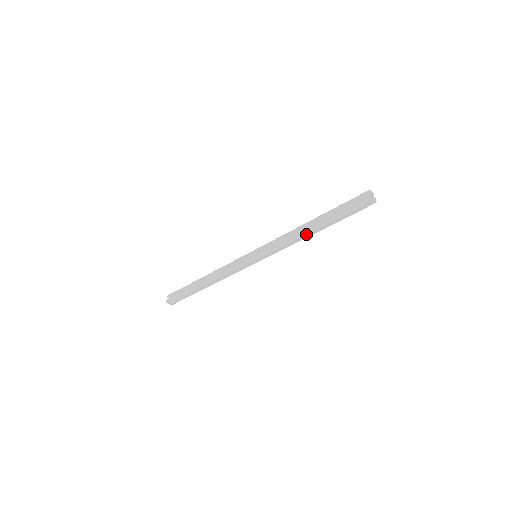
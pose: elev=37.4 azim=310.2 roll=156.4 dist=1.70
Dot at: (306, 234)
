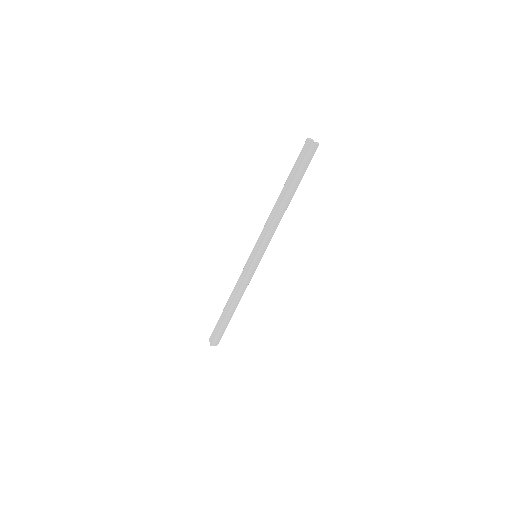
Dot at: (282, 209)
